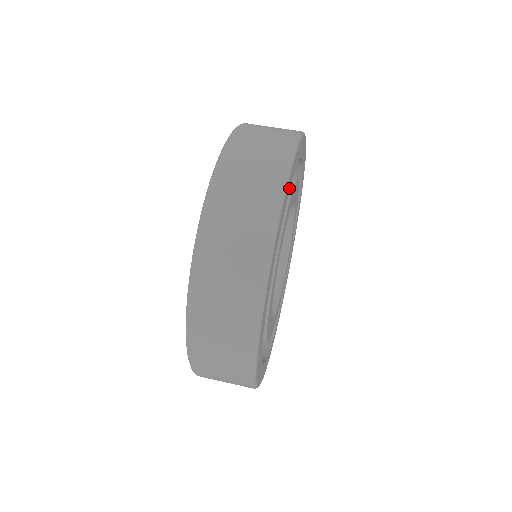
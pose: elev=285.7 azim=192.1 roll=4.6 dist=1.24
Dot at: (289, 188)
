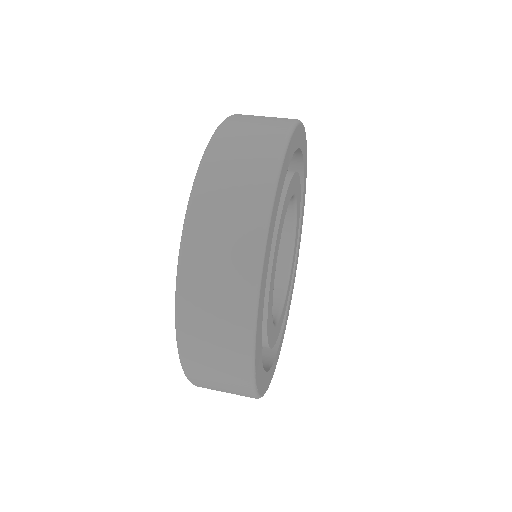
Dot at: (287, 165)
